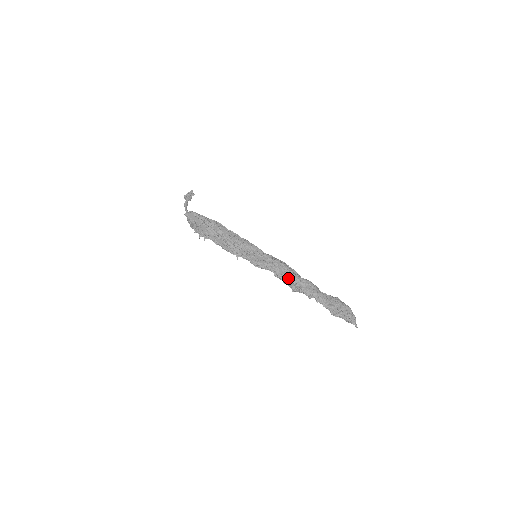
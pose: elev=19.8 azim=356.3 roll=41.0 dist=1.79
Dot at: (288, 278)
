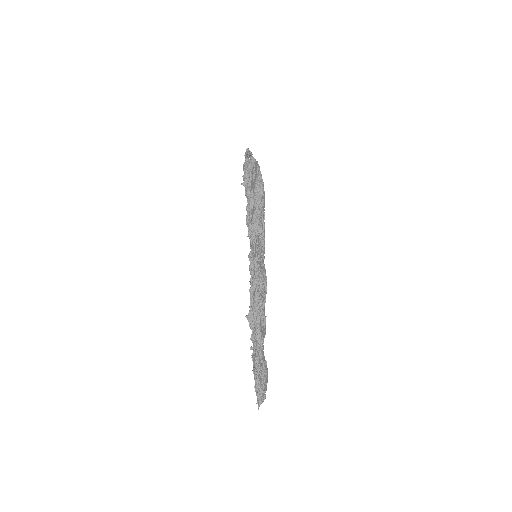
Dot at: (260, 303)
